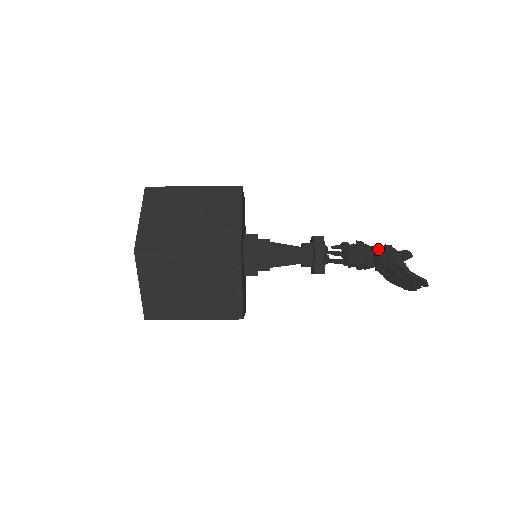
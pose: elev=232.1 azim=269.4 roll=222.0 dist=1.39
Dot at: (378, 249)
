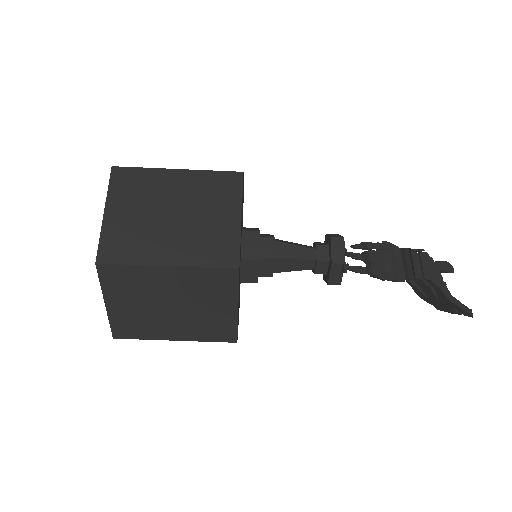
Dot at: (410, 256)
